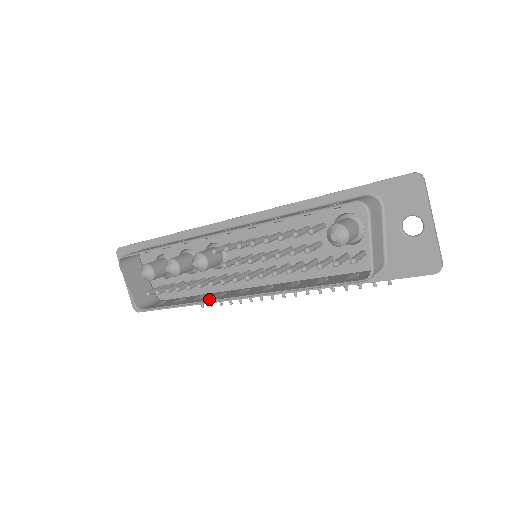
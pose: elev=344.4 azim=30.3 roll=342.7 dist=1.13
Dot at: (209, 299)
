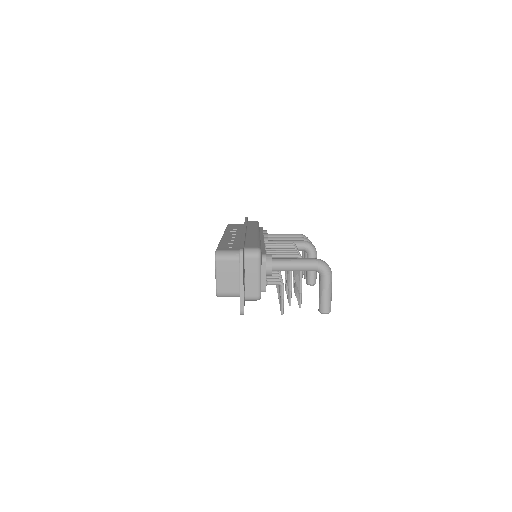
Dot at: occluded
